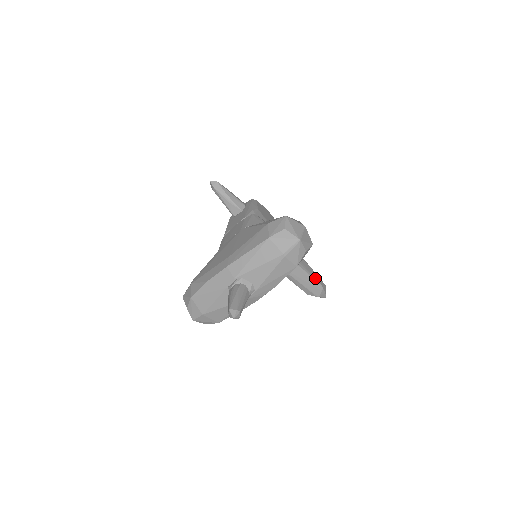
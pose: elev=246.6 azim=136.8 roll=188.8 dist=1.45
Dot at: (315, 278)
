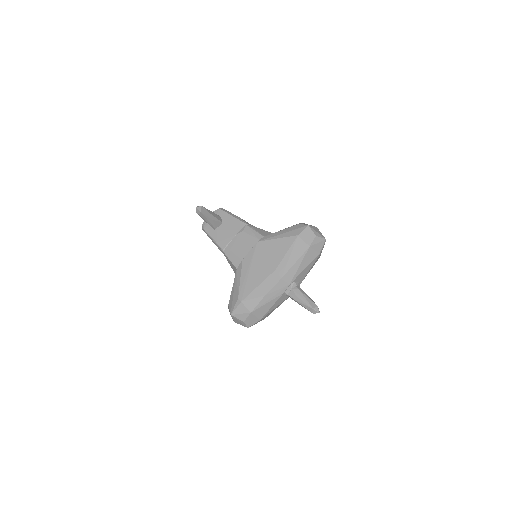
Dot at: occluded
